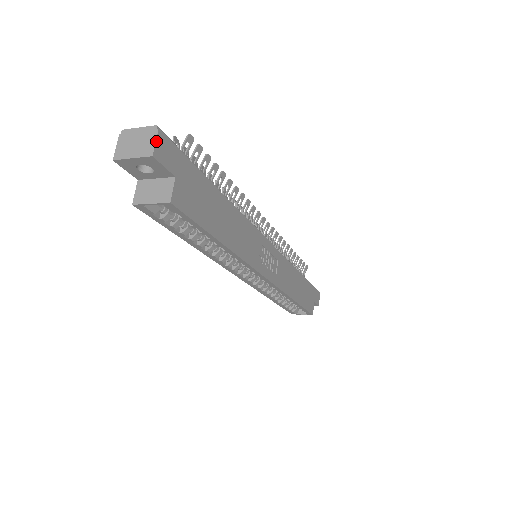
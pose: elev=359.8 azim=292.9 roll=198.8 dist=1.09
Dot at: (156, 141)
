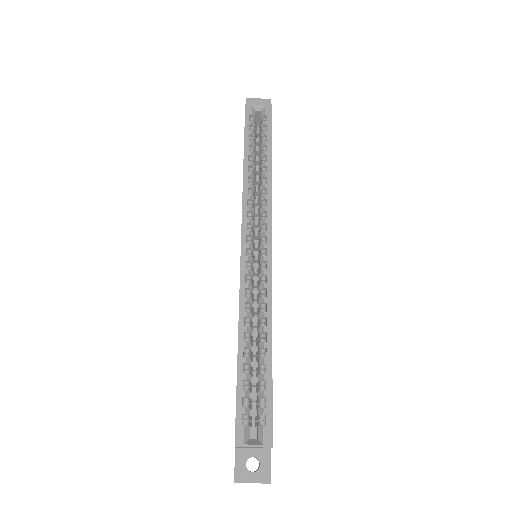
Dot at: occluded
